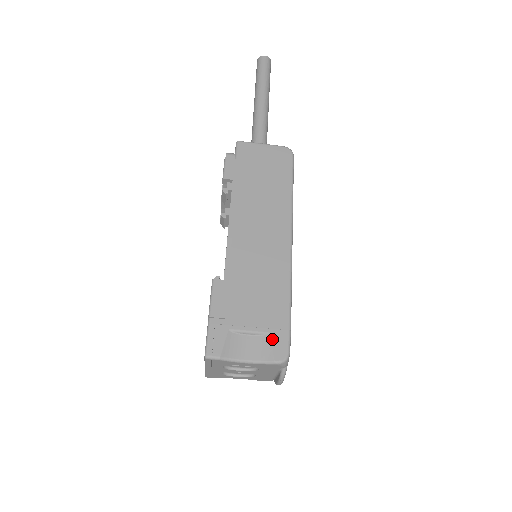
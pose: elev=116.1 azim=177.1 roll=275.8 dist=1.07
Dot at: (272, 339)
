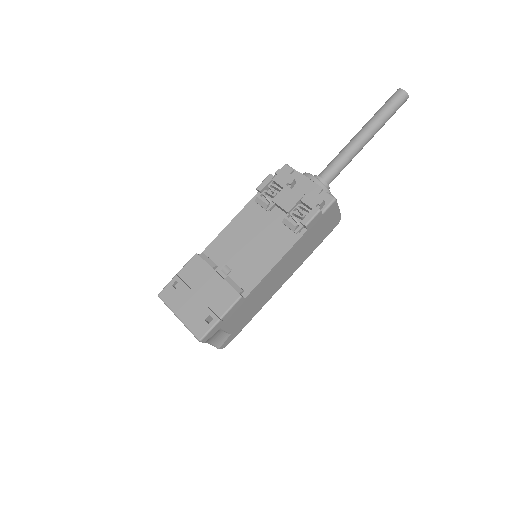
Dot at: (229, 337)
